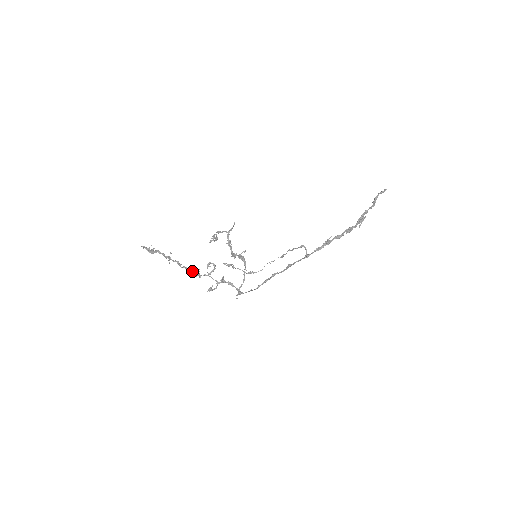
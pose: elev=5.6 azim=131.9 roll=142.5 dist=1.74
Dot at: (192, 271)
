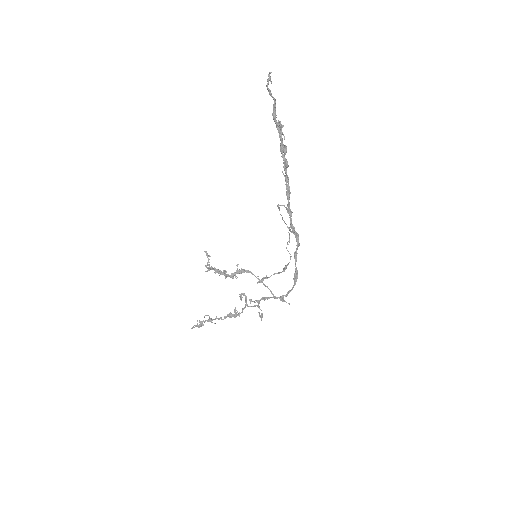
Dot at: (232, 315)
